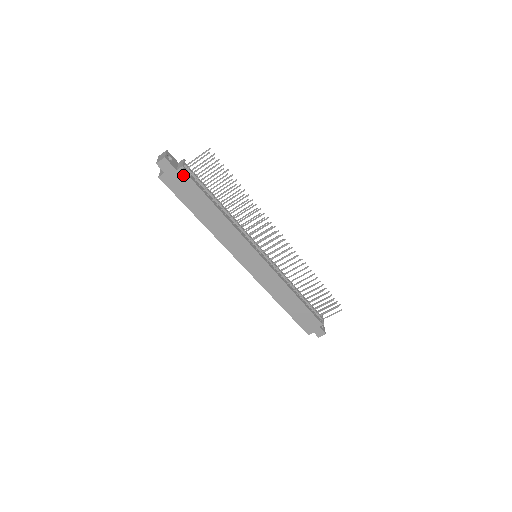
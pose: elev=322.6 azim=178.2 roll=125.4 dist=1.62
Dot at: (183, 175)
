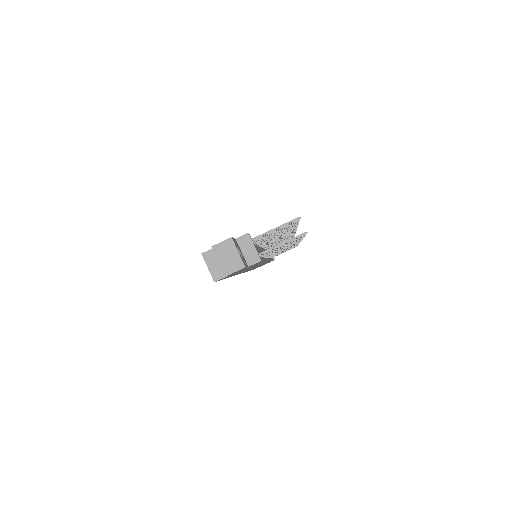
Dot at: (252, 265)
